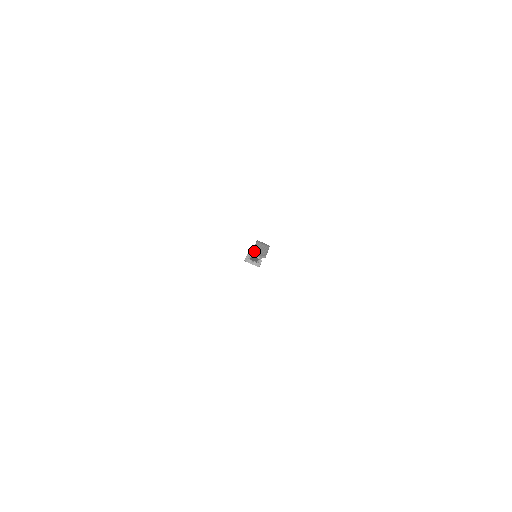
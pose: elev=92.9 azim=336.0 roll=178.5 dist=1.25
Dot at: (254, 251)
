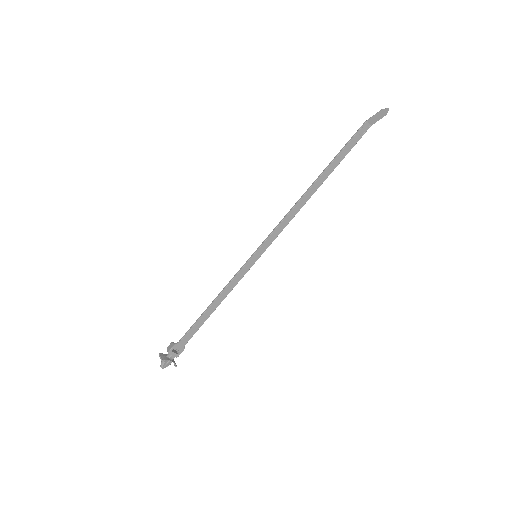
Dot at: (383, 109)
